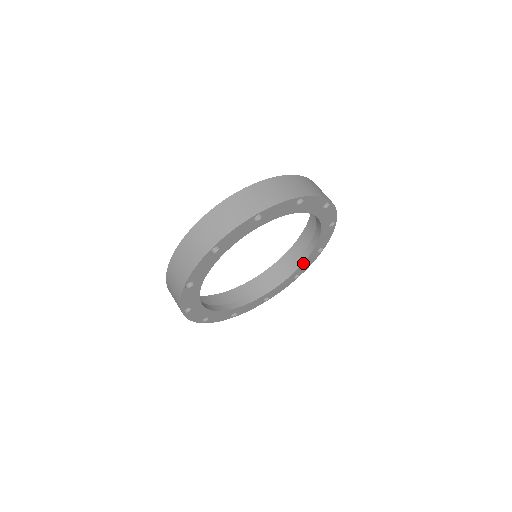
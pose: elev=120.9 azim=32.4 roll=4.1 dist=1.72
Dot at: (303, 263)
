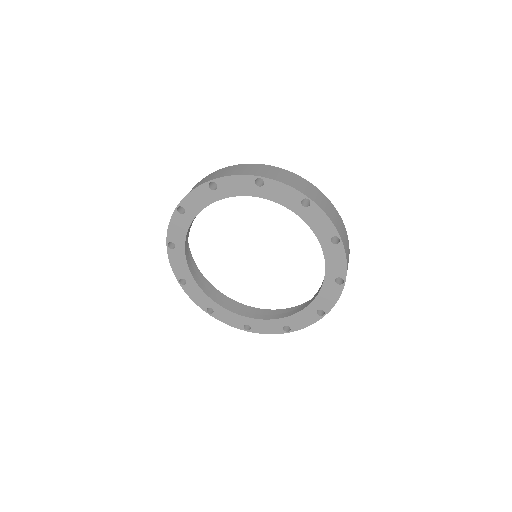
Dot at: (265, 320)
